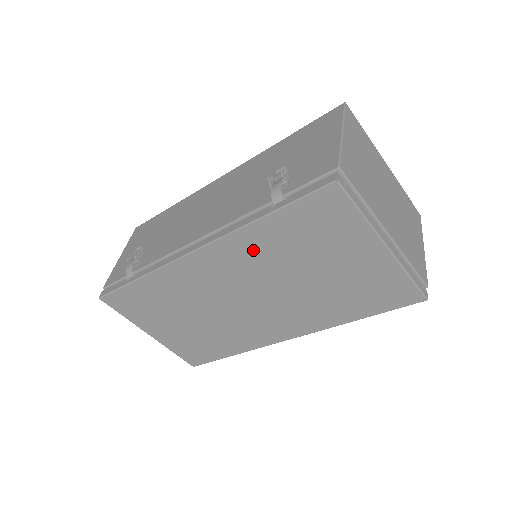
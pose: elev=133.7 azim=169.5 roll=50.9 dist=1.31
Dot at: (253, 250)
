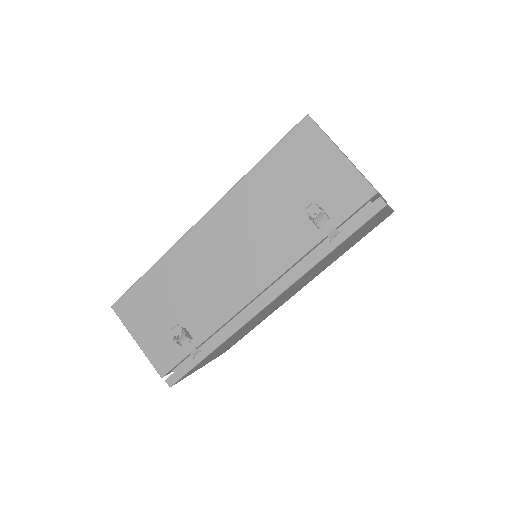
Dot at: (311, 271)
